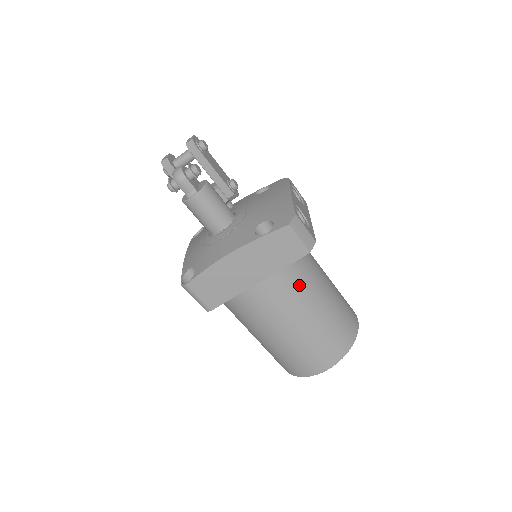
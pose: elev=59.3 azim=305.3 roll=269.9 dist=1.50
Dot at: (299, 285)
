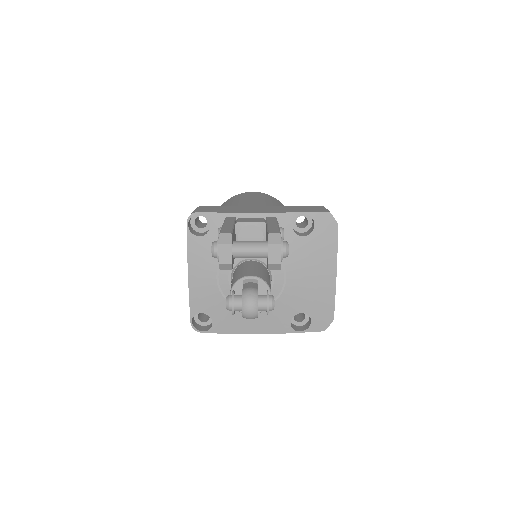
Dot at: occluded
